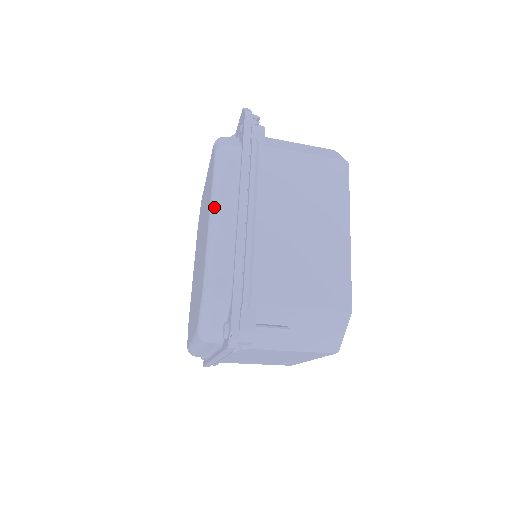
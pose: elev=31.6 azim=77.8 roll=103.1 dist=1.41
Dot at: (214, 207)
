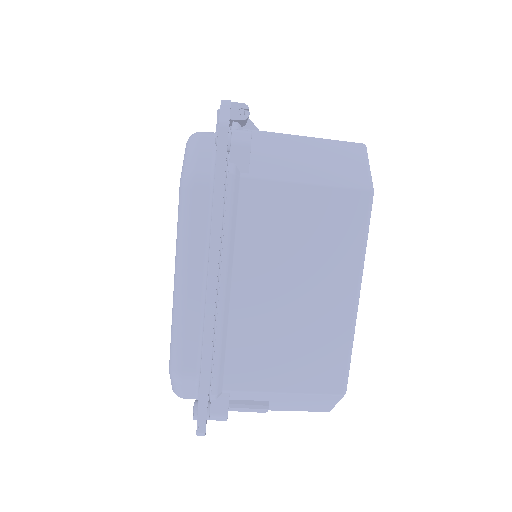
Dot at: (178, 269)
